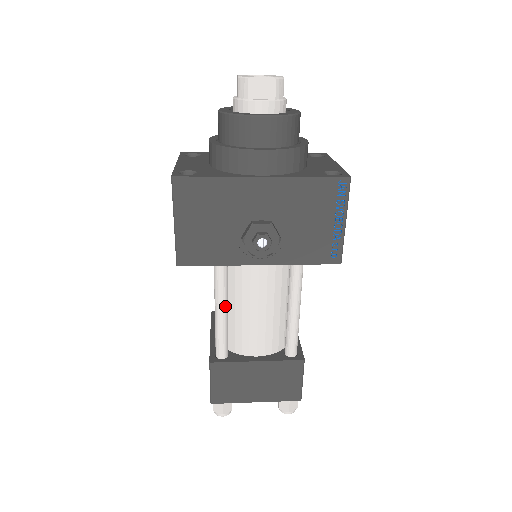
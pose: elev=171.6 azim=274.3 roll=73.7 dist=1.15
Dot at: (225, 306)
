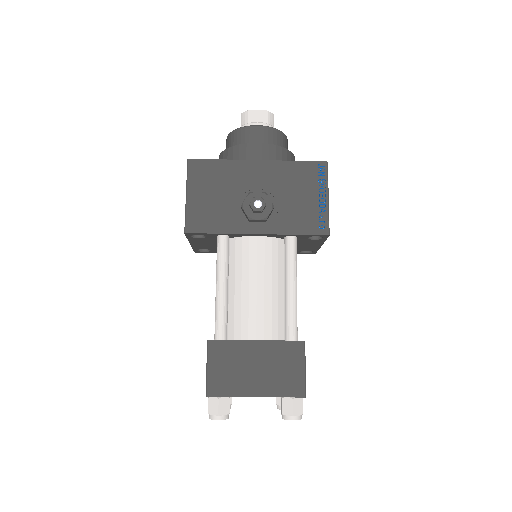
Dot at: (225, 280)
